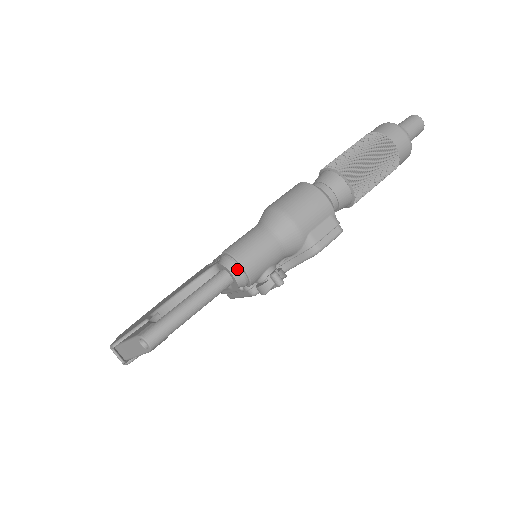
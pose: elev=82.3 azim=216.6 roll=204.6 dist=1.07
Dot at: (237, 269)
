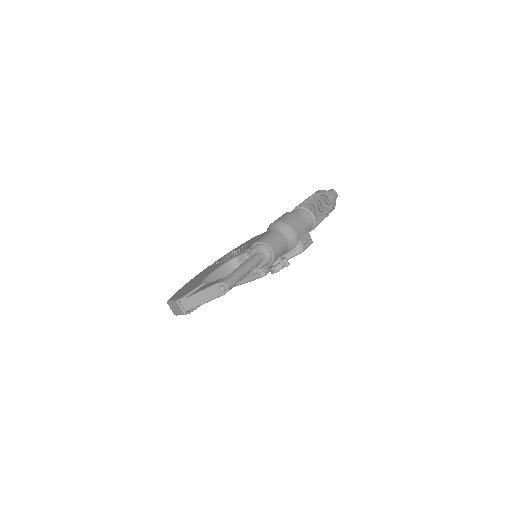
Dot at: (268, 252)
